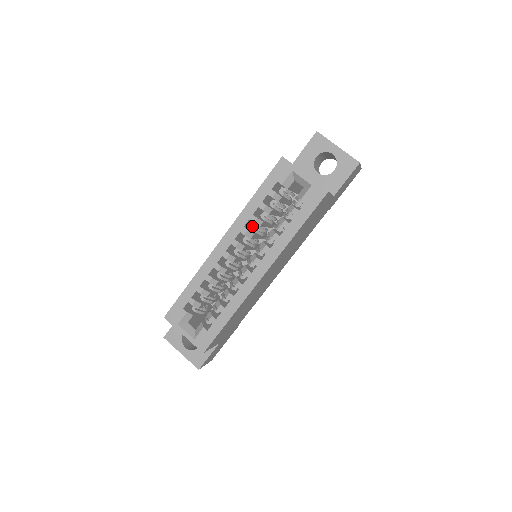
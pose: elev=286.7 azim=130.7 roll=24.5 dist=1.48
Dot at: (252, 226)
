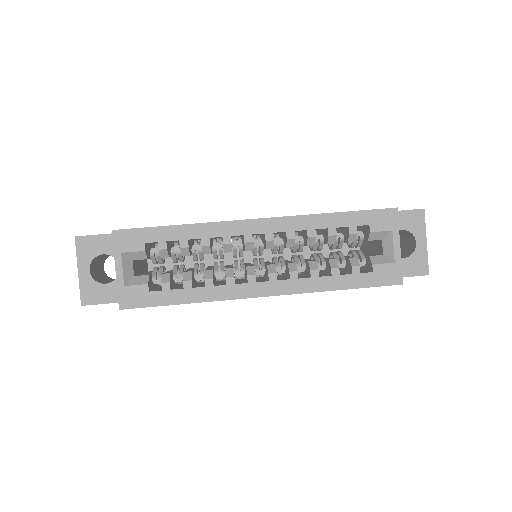
Dot at: (298, 236)
